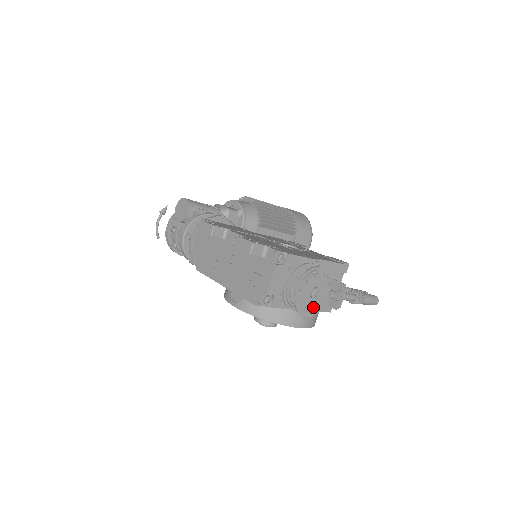
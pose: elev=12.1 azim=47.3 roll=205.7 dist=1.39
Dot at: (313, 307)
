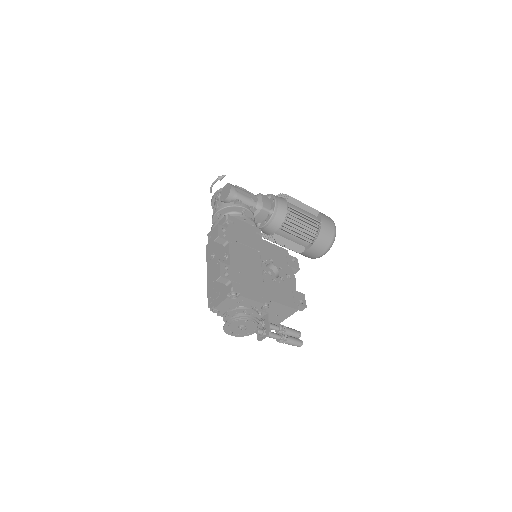
Dot at: (239, 333)
